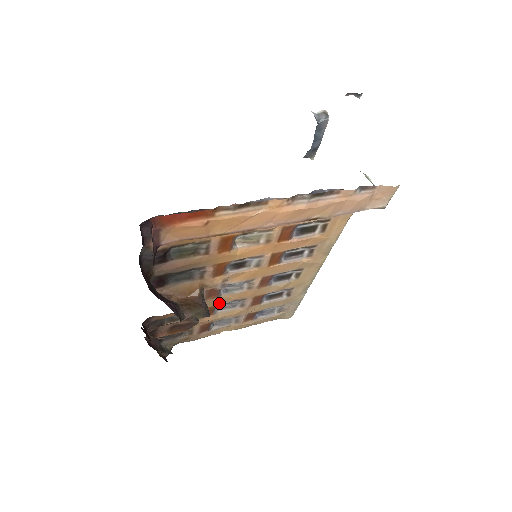
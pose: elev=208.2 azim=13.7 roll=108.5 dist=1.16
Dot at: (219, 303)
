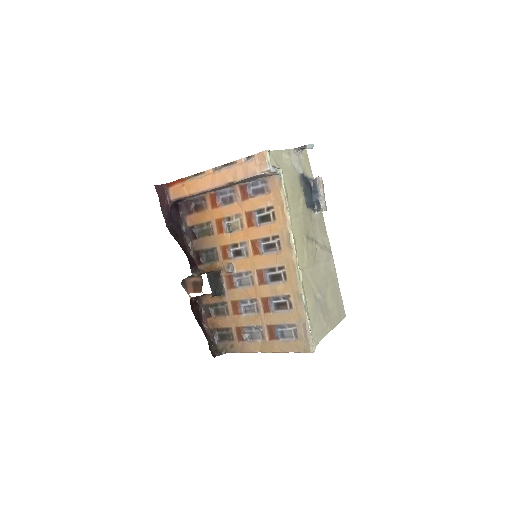
Dot at: (239, 298)
